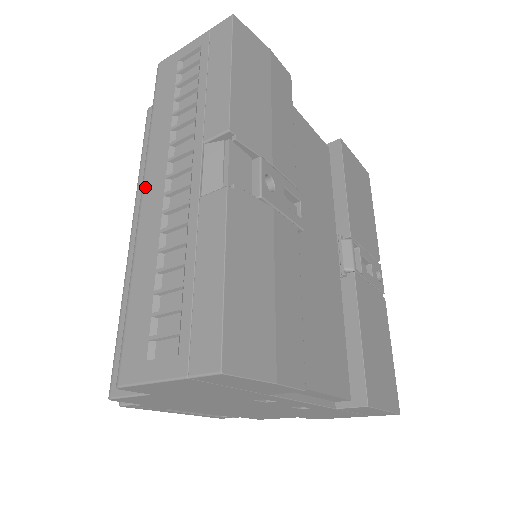
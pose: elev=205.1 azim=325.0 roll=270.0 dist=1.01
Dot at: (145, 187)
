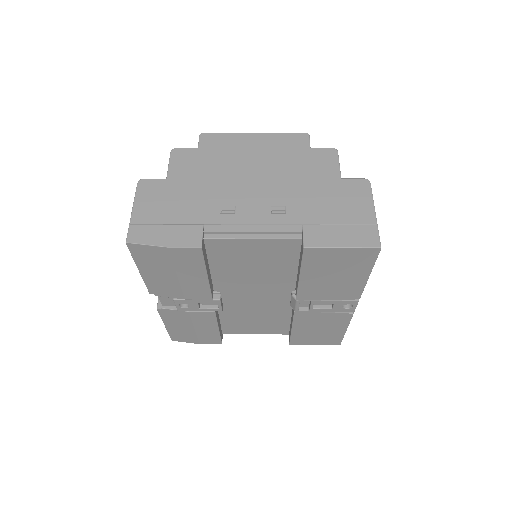
Dot at: occluded
